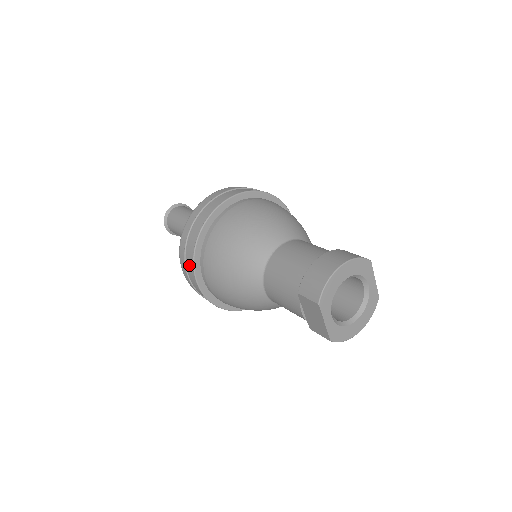
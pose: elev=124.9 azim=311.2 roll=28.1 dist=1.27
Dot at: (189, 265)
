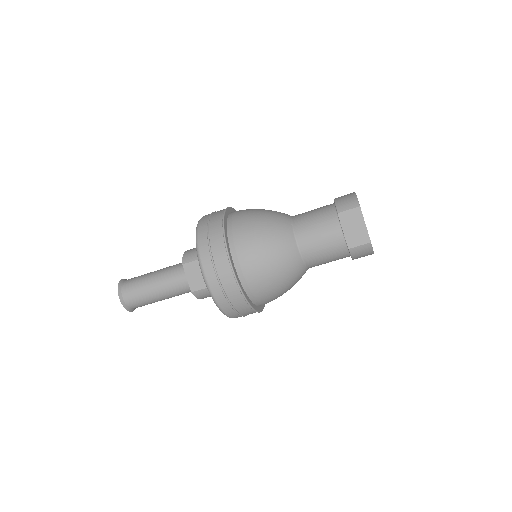
Dot at: (217, 250)
